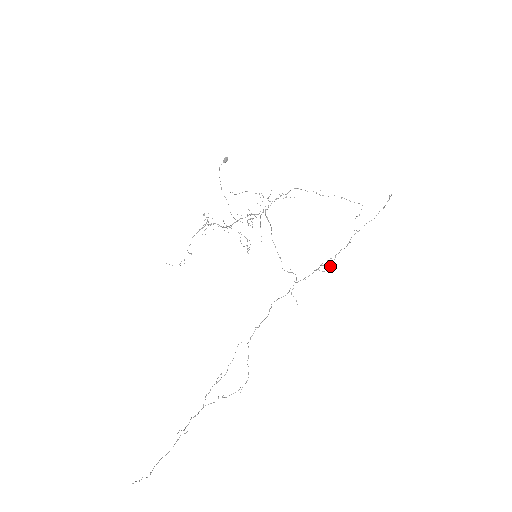
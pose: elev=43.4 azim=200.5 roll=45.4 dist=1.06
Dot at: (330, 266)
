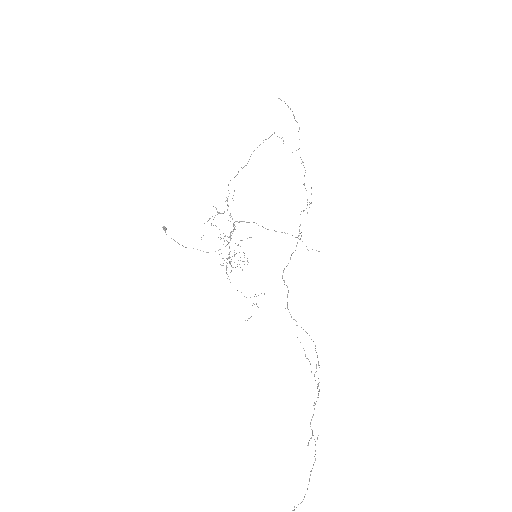
Dot at: occluded
